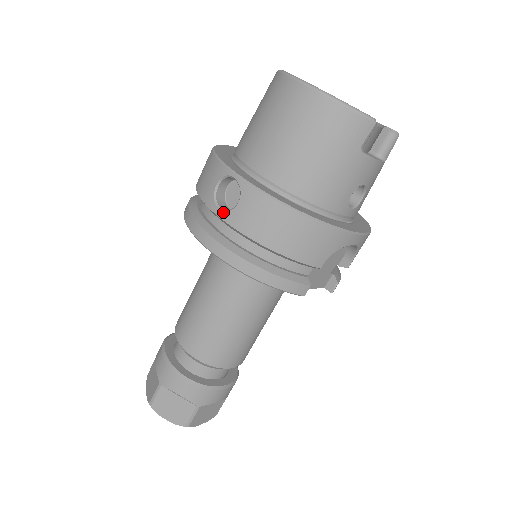
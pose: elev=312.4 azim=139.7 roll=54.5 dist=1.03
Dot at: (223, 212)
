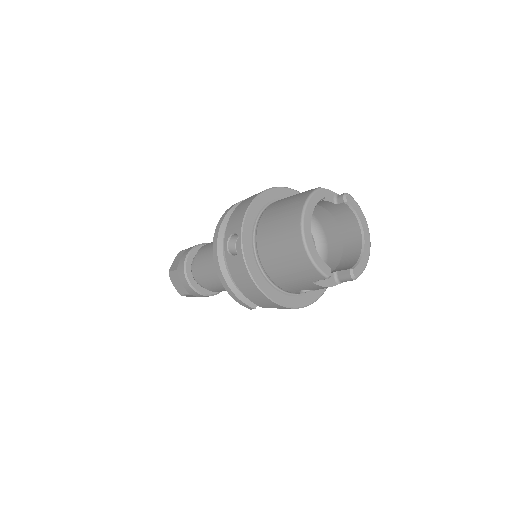
Dot at: (227, 251)
